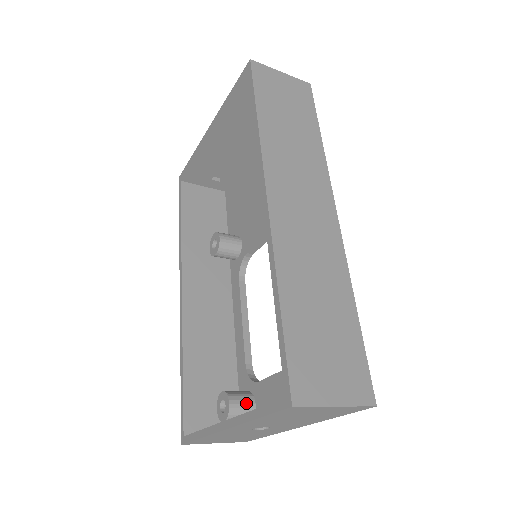
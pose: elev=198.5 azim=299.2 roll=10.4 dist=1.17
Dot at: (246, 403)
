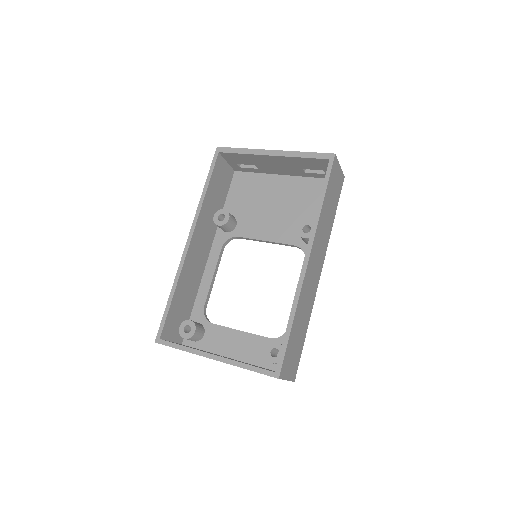
Dot at: (201, 333)
